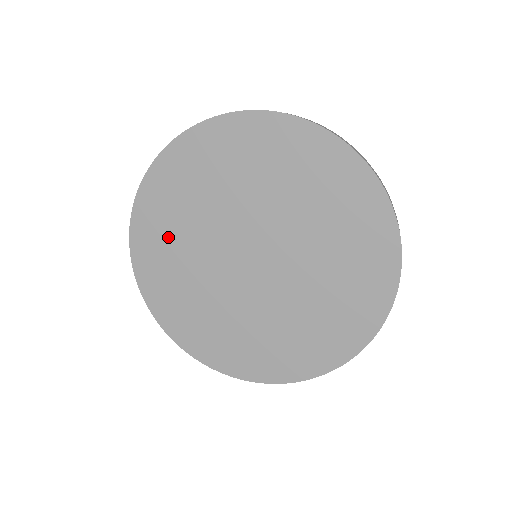
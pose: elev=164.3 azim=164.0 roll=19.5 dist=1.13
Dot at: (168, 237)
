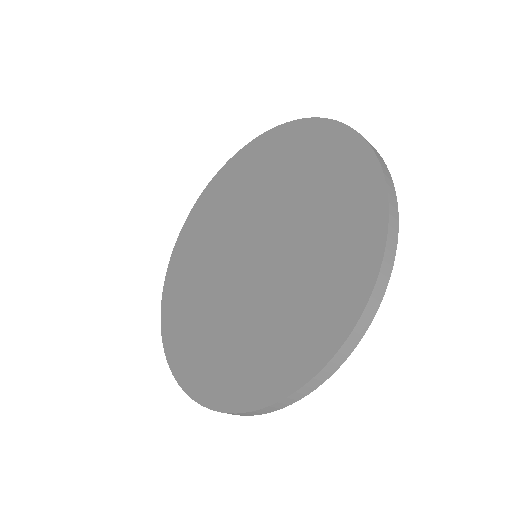
Dot at: (197, 245)
